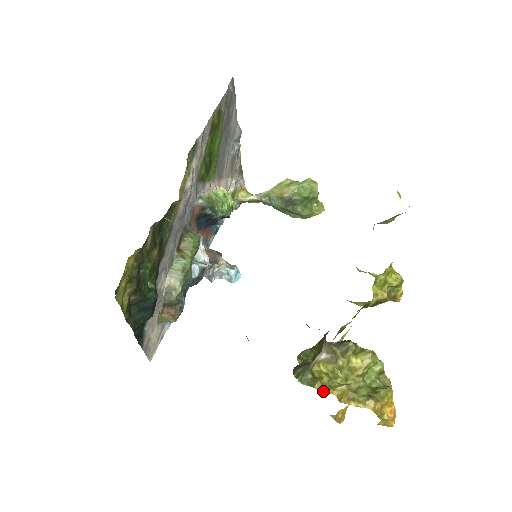
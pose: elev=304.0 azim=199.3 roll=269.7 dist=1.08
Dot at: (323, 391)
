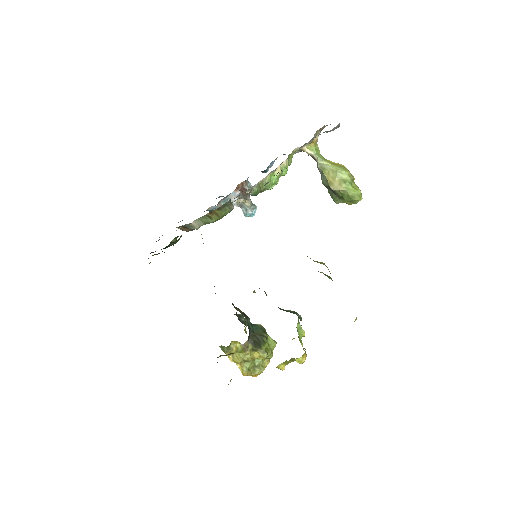
Dot at: (228, 356)
